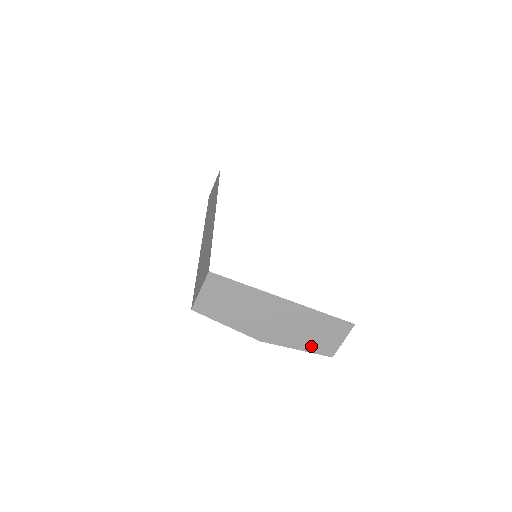
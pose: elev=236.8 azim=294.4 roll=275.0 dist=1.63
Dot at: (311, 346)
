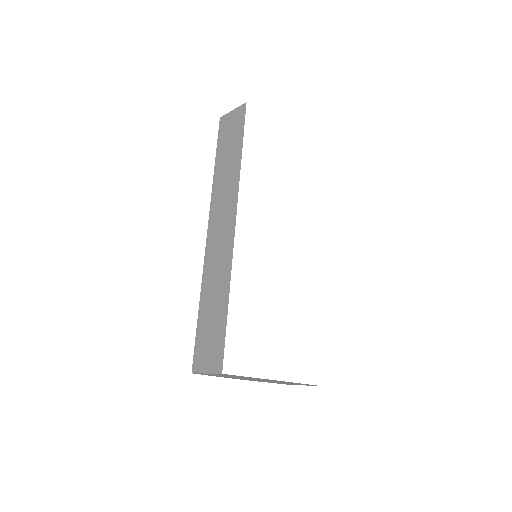
Dot at: (279, 383)
